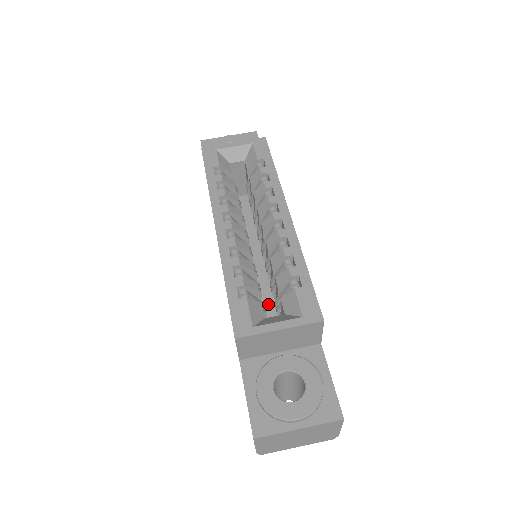
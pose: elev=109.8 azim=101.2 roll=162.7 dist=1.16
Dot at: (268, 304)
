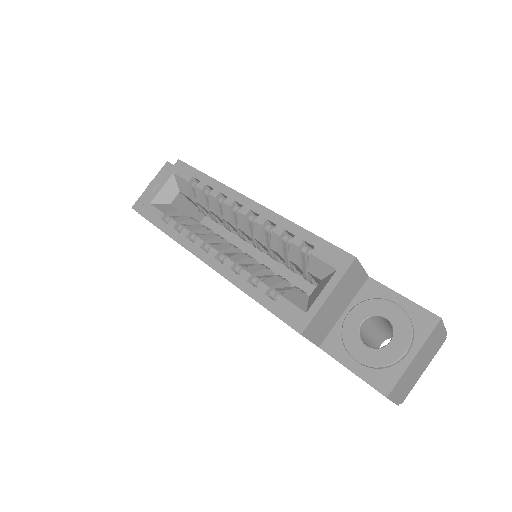
Dot at: (299, 284)
